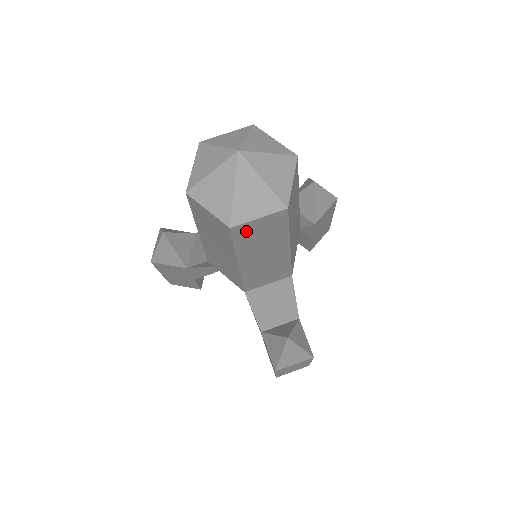
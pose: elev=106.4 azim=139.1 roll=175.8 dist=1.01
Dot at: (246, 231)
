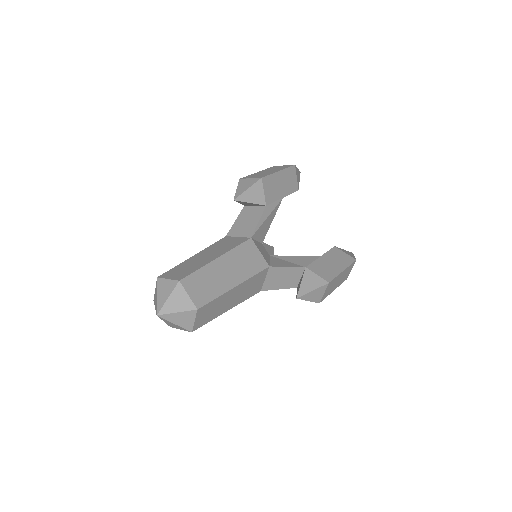
Dot at: (200, 322)
